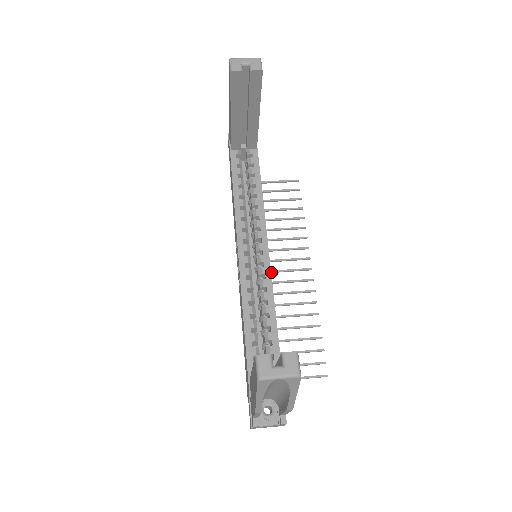
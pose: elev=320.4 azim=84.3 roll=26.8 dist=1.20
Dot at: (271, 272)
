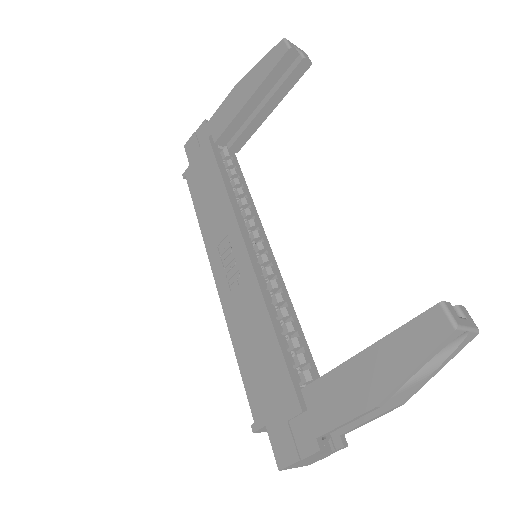
Dot at: occluded
